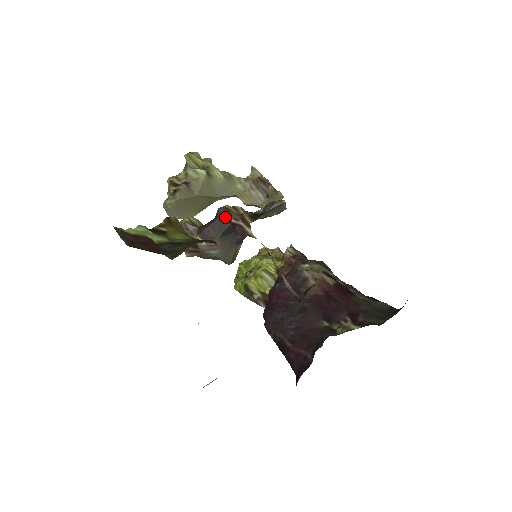
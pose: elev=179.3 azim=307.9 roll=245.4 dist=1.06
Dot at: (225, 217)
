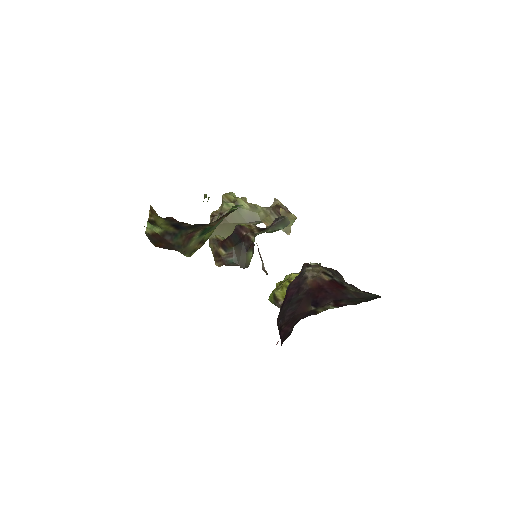
Dot at: (239, 231)
